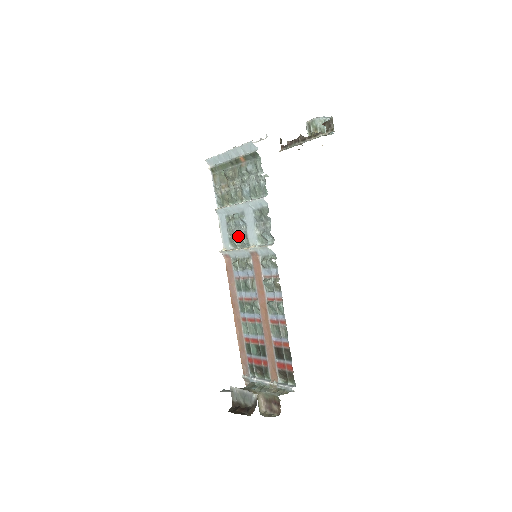
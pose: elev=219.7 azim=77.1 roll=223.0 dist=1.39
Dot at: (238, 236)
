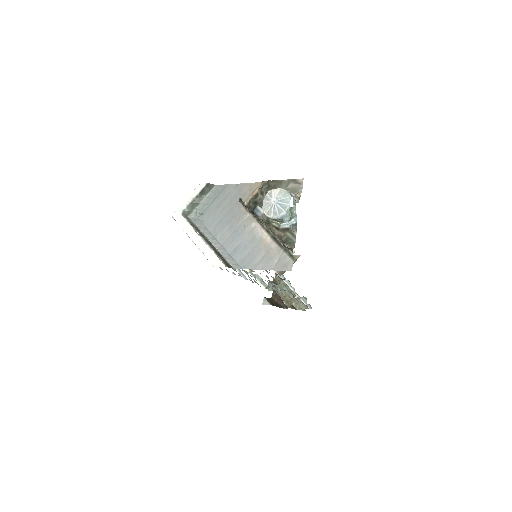
Dot at: occluded
